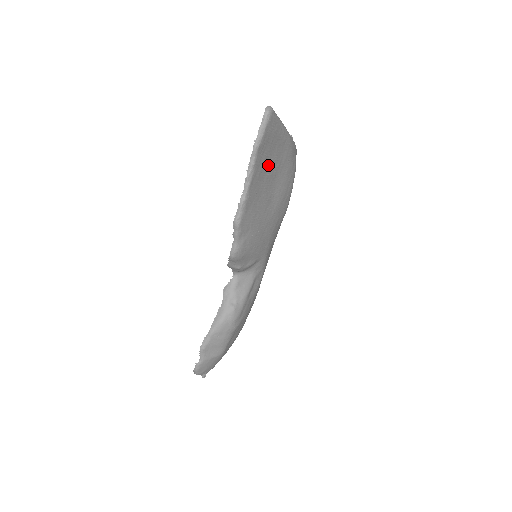
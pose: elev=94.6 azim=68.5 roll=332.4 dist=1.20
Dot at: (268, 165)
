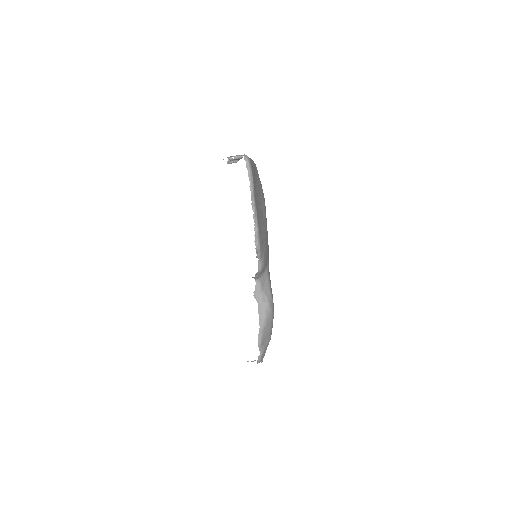
Dot at: (256, 195)
